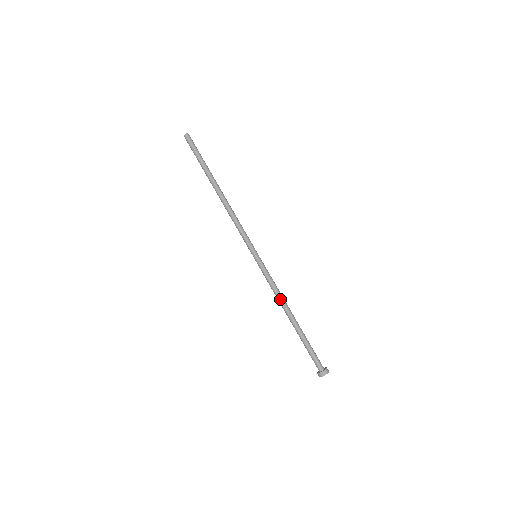
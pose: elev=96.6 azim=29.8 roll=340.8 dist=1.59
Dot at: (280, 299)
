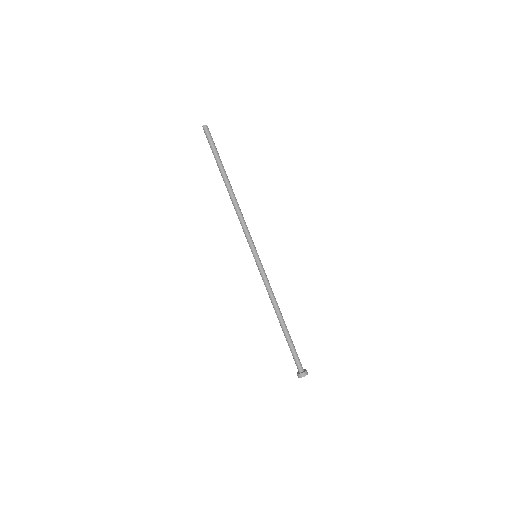
Dot at: (275, 299)
